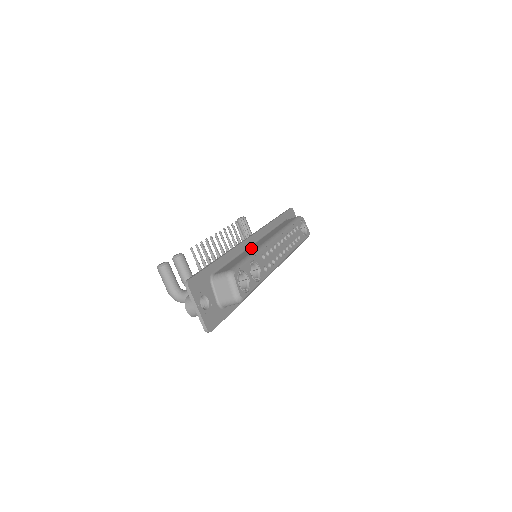
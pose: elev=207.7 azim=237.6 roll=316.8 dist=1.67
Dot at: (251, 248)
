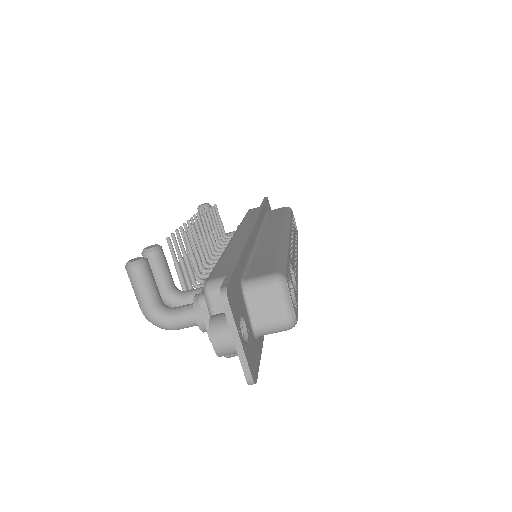
Dot at: (265, 242)
